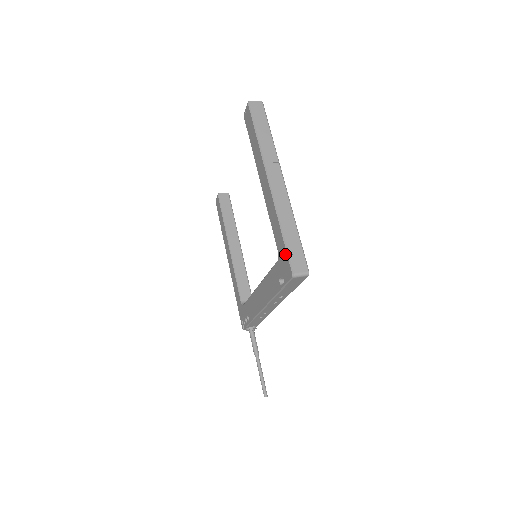
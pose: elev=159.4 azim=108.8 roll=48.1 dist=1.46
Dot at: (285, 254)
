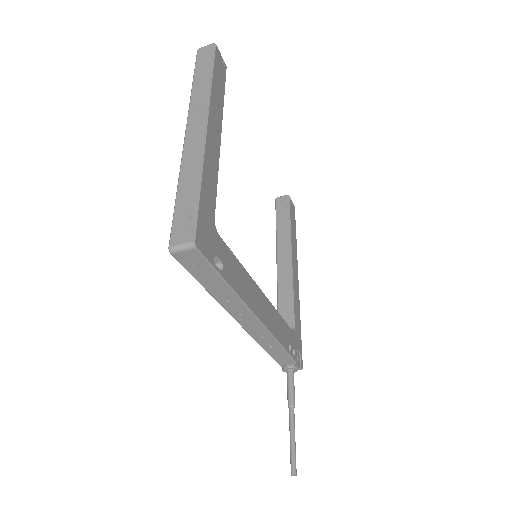
Dot at: occluded
